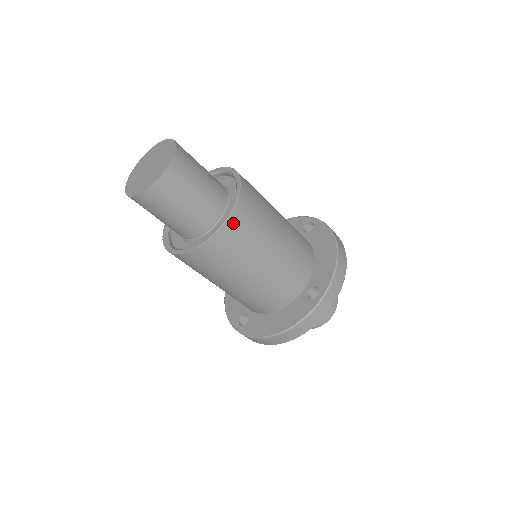
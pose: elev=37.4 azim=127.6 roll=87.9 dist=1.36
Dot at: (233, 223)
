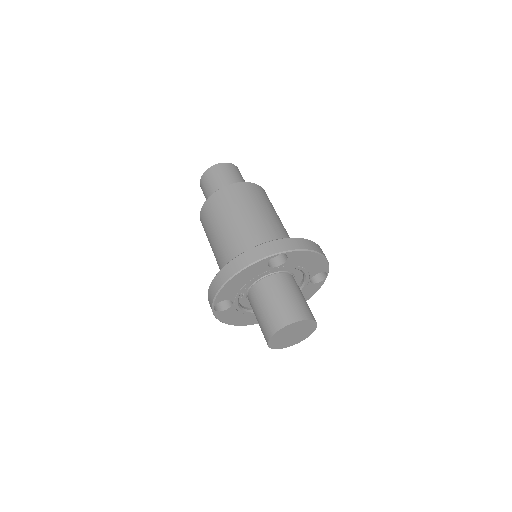
Dot at: (239, 187)
